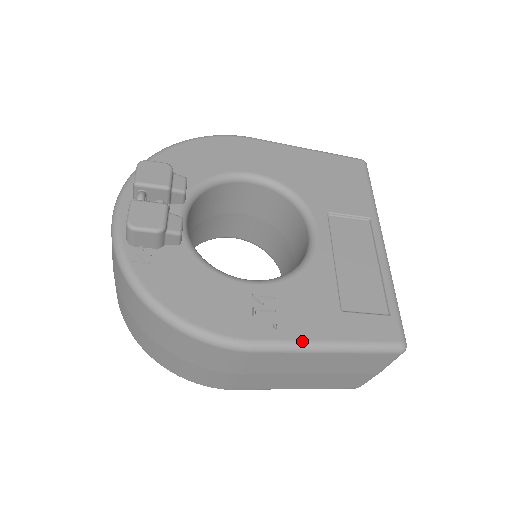
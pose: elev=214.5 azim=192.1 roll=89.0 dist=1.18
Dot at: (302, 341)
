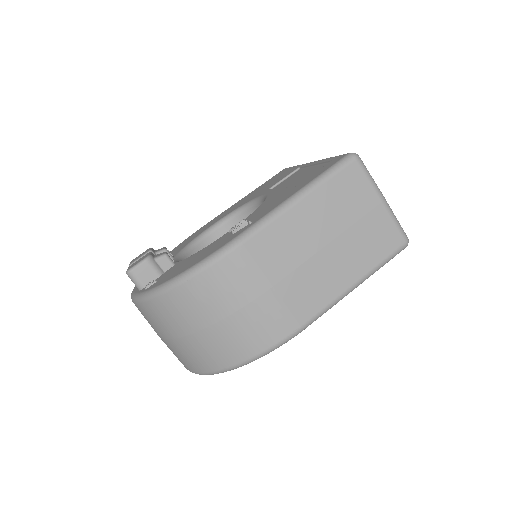
Dot at: (273, 209)
